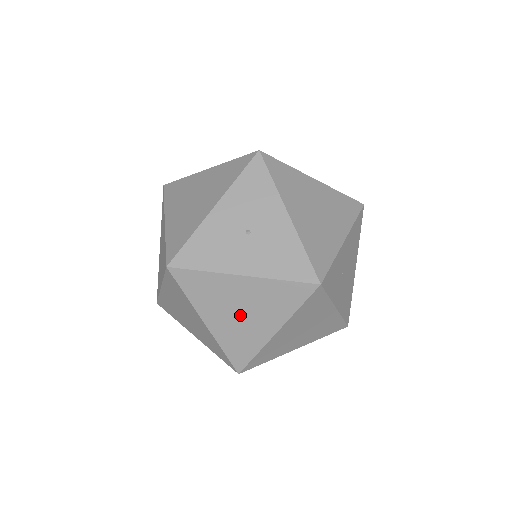
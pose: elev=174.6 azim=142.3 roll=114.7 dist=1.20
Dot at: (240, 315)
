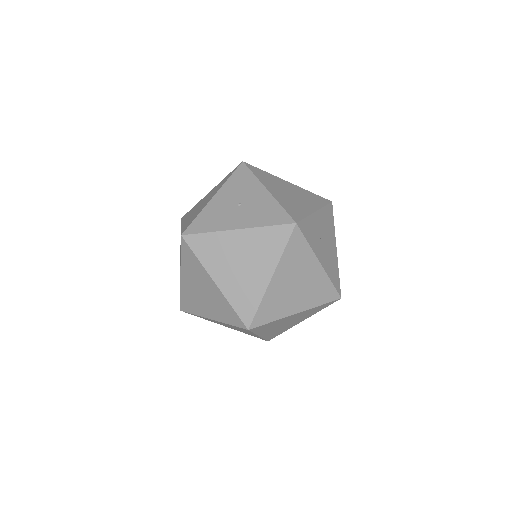
Dot at: (241, 267)
